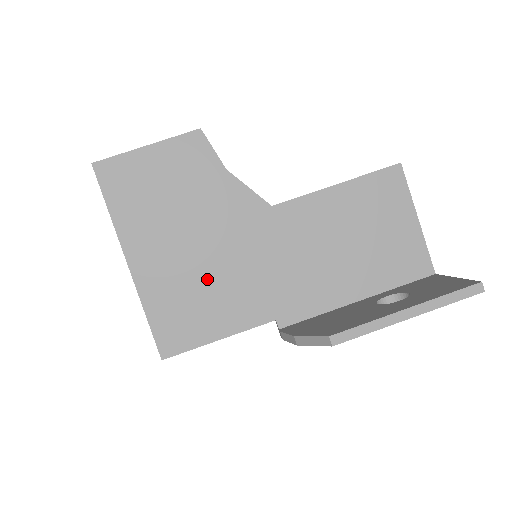
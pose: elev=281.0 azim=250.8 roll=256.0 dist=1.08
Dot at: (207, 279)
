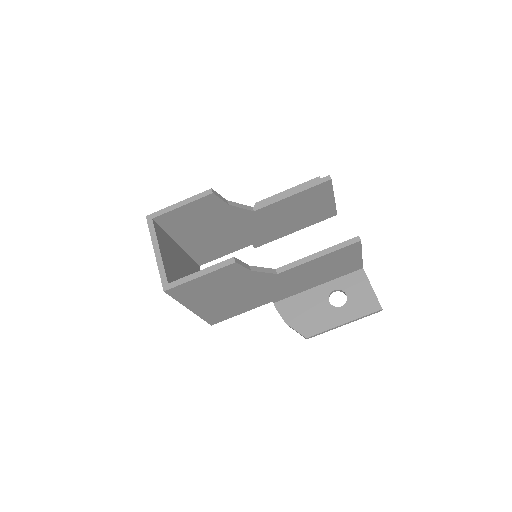
Dot at: (236, 302)
